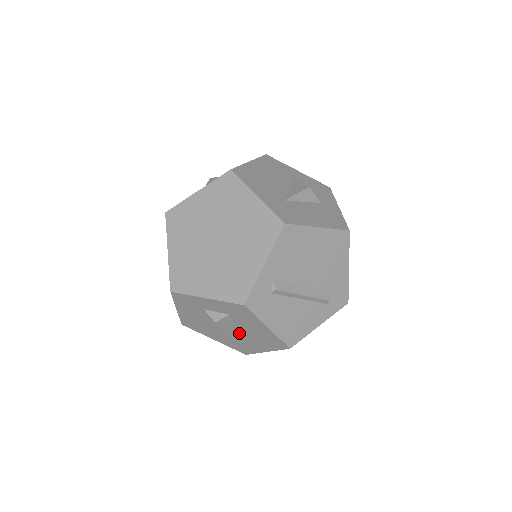
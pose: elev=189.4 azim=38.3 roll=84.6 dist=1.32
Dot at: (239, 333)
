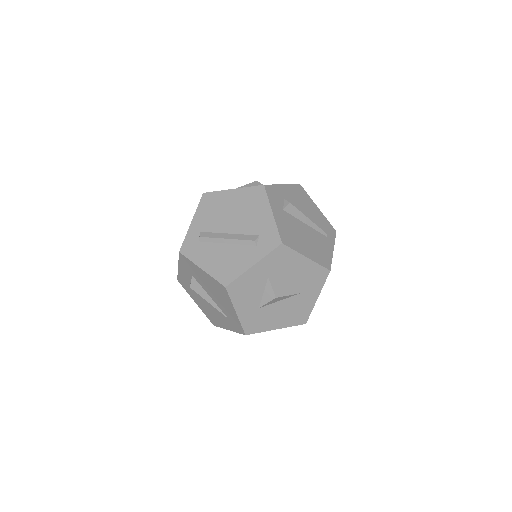
Dot at: (214, 299)
